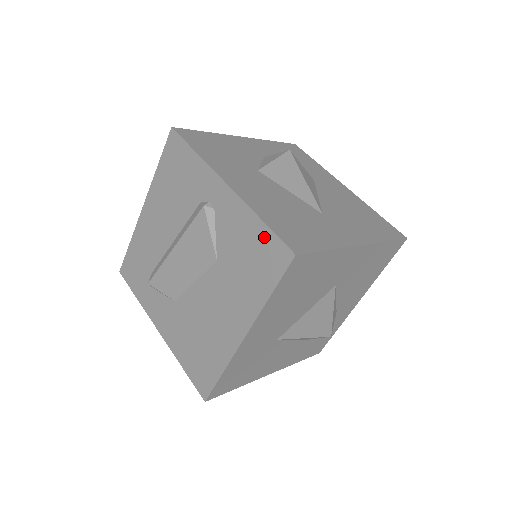
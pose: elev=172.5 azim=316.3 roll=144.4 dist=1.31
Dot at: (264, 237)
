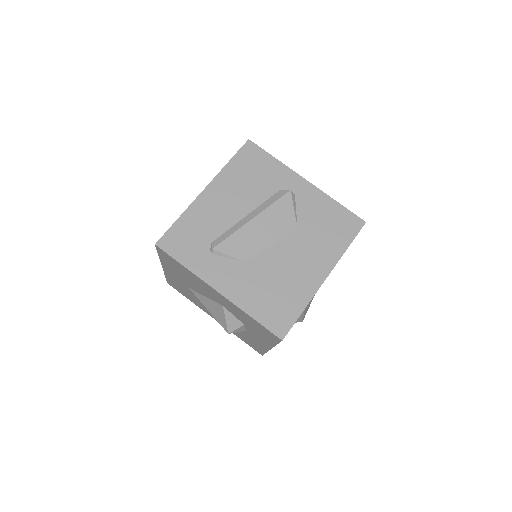
Dot at: (341, 212)
